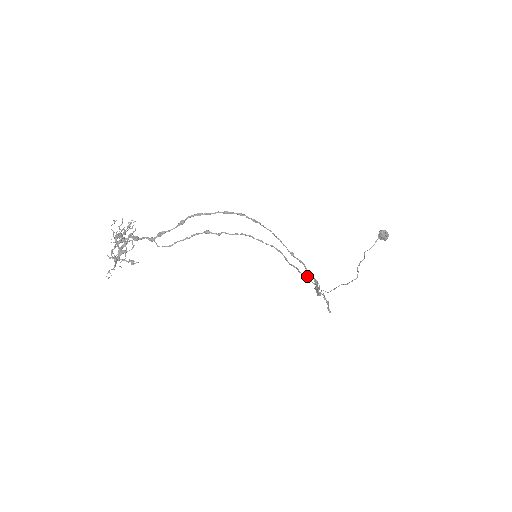
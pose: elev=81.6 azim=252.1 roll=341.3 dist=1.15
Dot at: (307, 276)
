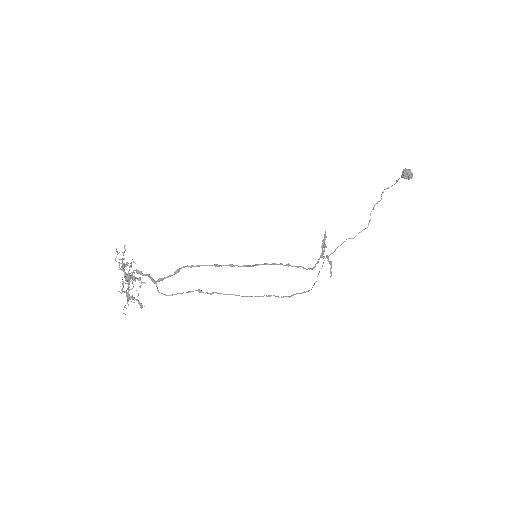
Dot at: (300, 293)
